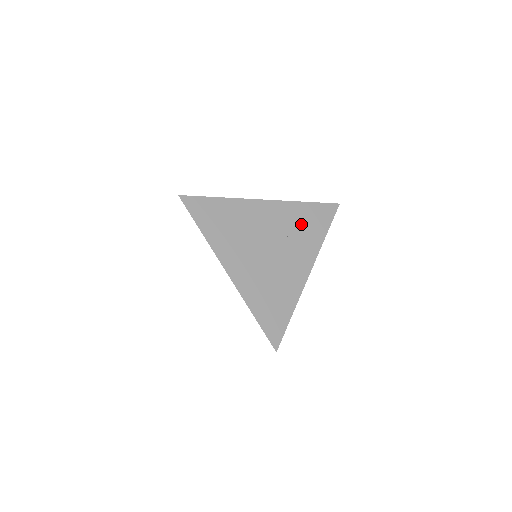
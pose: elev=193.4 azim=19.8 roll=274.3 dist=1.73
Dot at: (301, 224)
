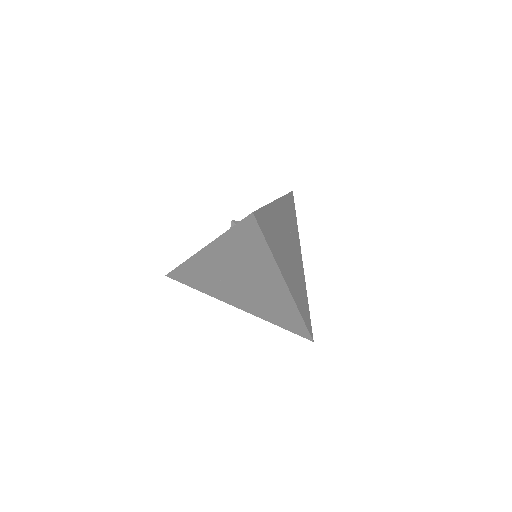
Dot at: (290, 218)
